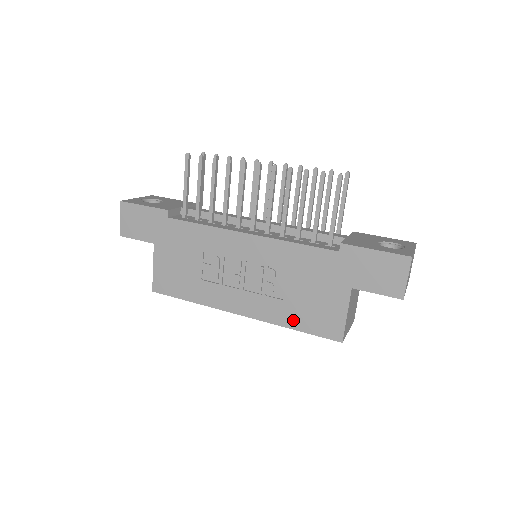
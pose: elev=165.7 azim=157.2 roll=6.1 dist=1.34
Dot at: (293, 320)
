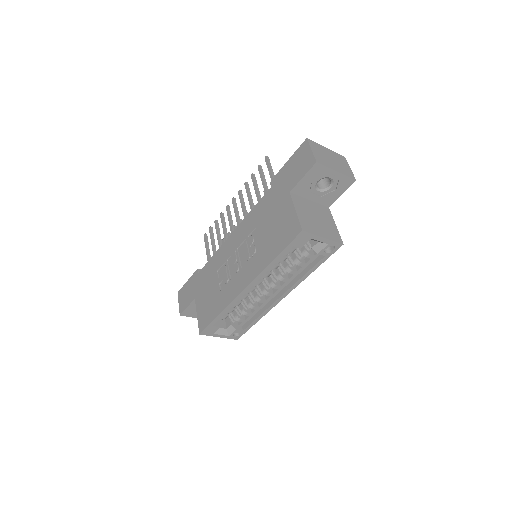
Dot at: (271, 253)
